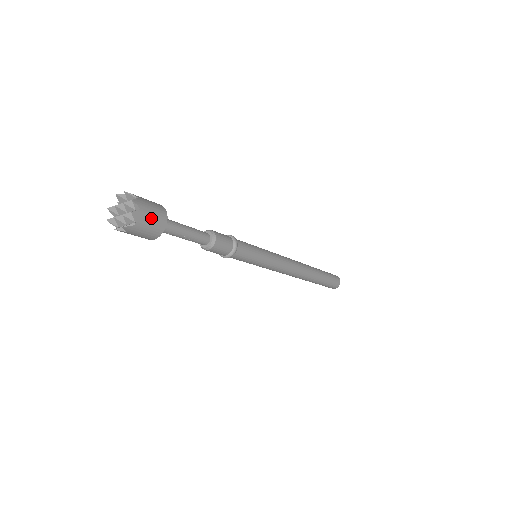
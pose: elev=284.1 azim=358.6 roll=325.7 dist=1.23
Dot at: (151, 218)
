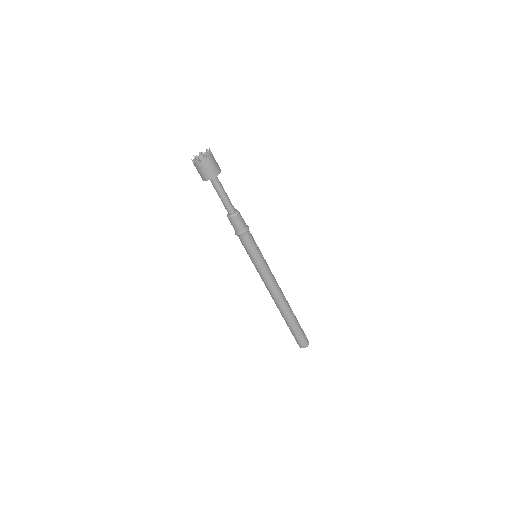
Dot at: (209, 167)
